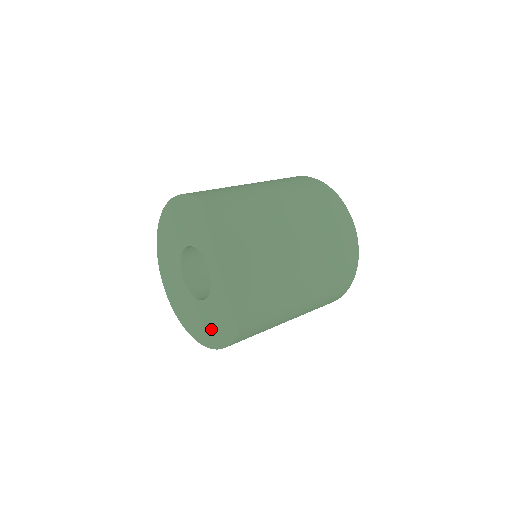
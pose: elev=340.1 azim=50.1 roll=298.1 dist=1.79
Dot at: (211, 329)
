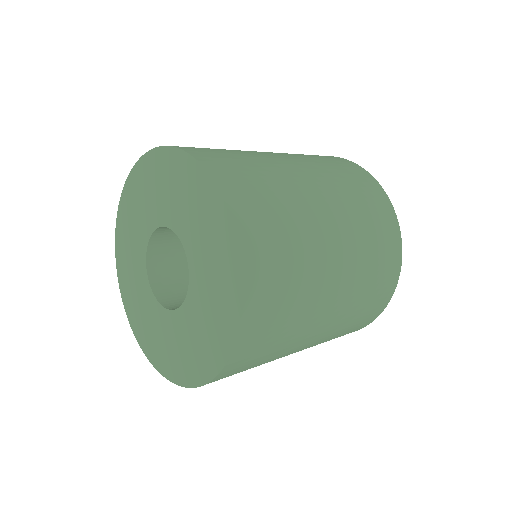
Dot at: (217, 291)
